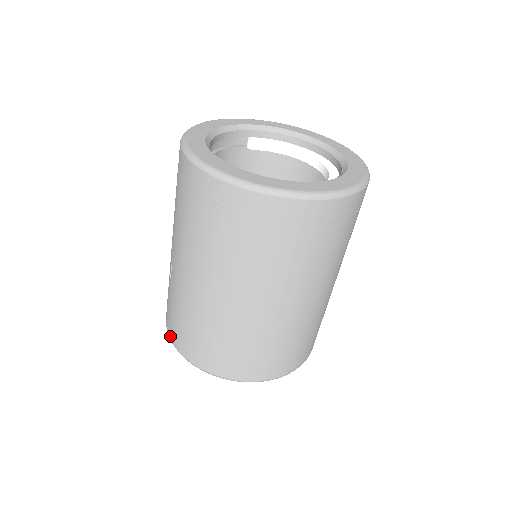
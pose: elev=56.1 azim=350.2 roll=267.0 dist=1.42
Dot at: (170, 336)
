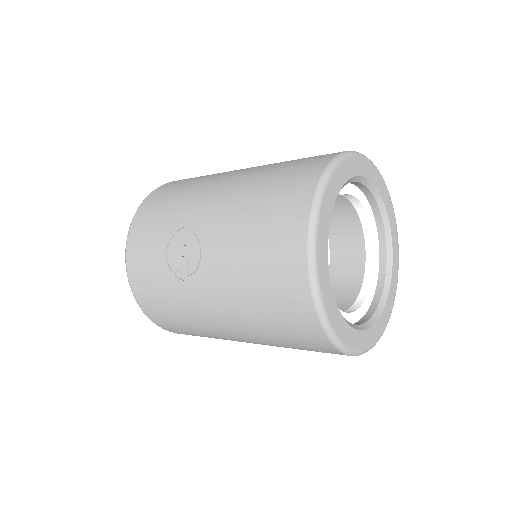
Dot at: (135, 292)
